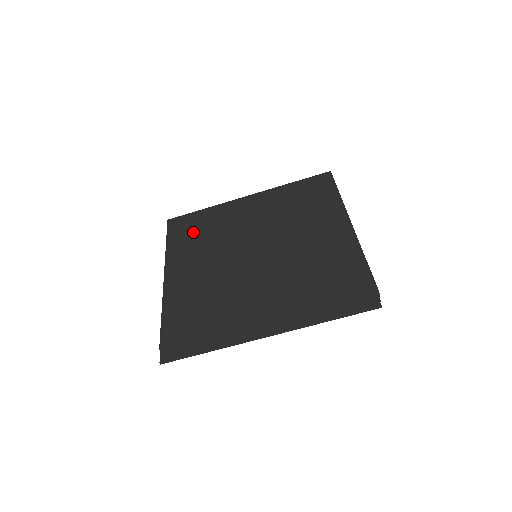
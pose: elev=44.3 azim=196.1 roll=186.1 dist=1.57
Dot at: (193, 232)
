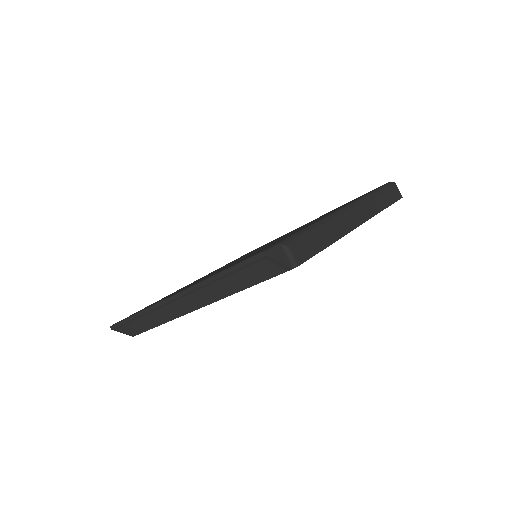
Dot at: occluded
